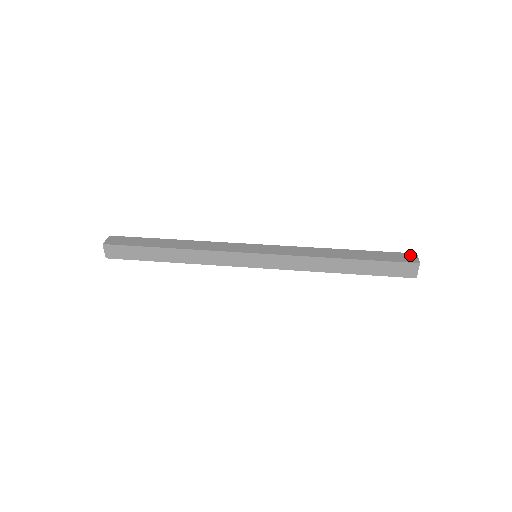
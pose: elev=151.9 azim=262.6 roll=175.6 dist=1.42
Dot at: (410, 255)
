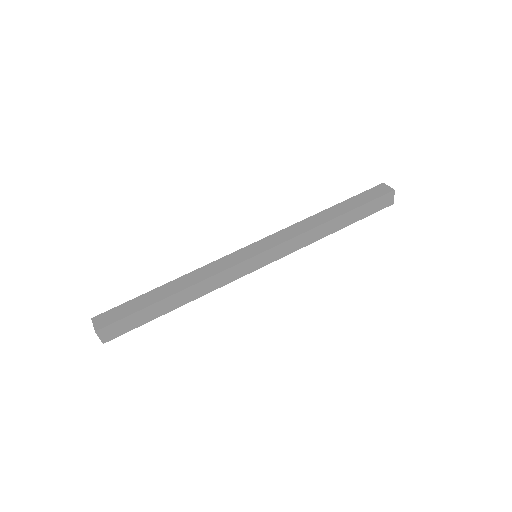
Dot at: (381, 187)
